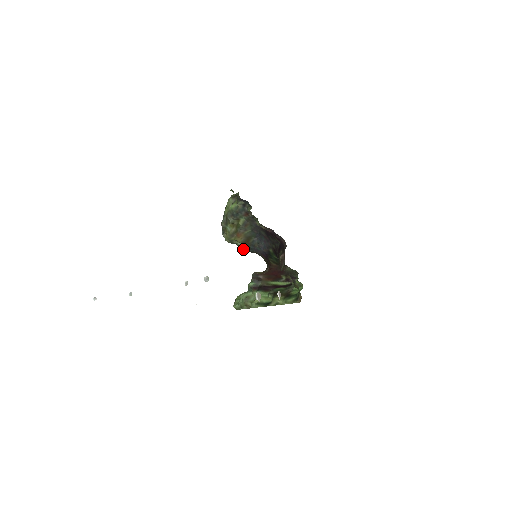
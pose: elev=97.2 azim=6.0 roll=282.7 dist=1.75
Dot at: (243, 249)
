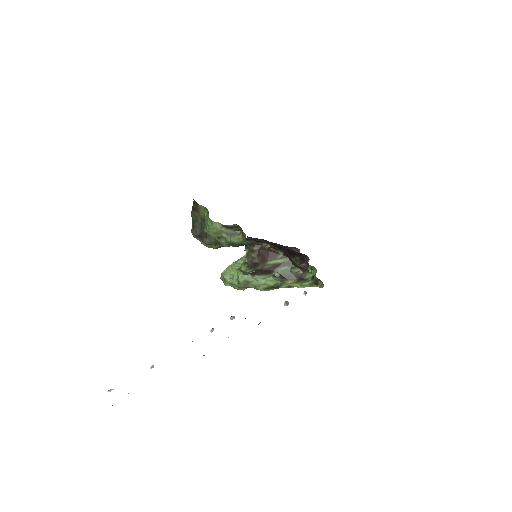
Dot at: occluded
